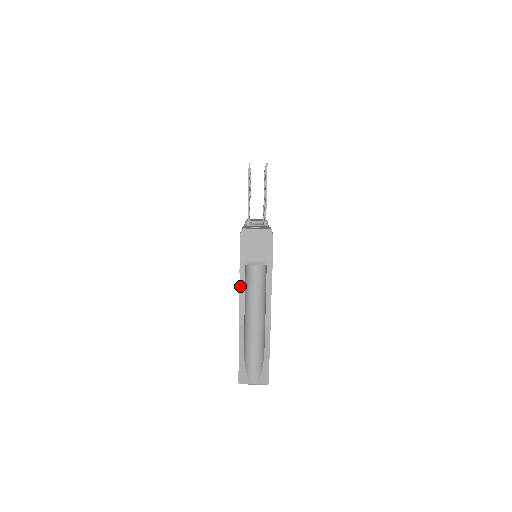
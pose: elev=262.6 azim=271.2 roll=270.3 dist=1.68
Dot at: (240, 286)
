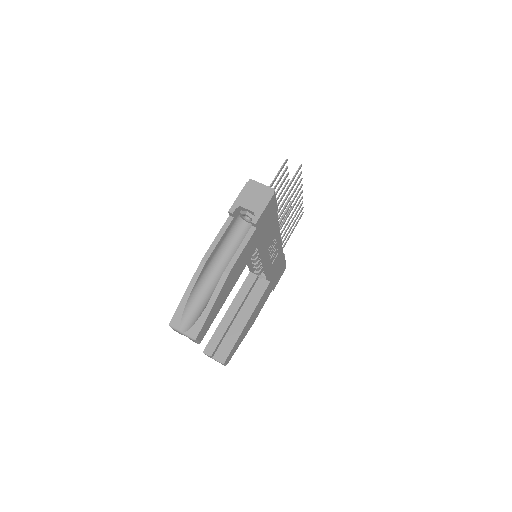
Dot at: (223, 227)
